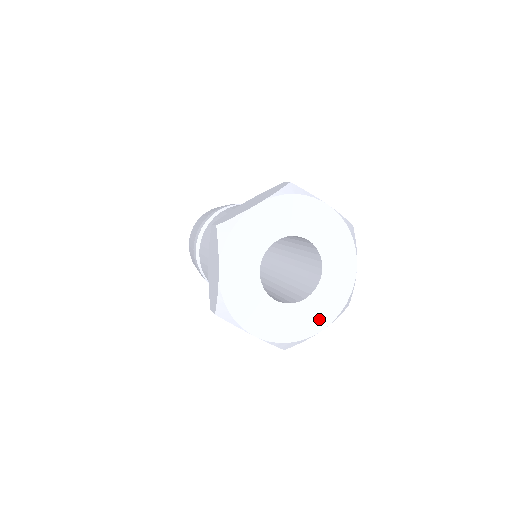
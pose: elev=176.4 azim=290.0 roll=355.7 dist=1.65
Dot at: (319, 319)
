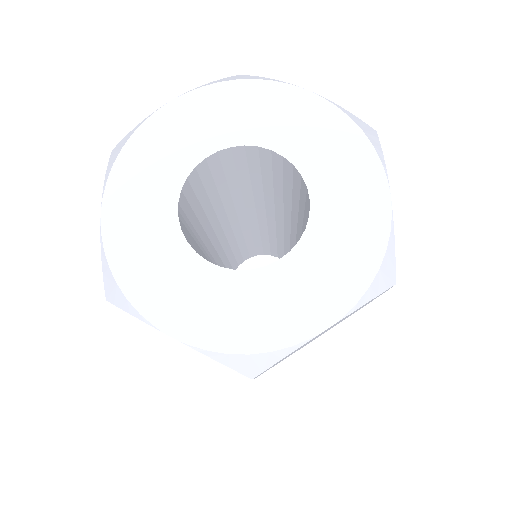
Dot at: (316, 303)
